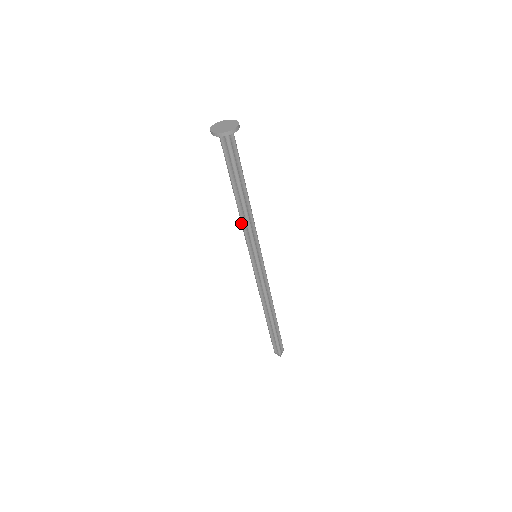
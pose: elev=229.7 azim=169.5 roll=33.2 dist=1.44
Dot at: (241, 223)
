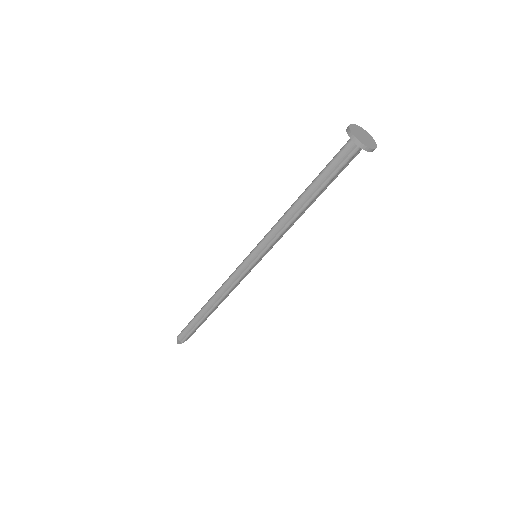
Dot at: (278, 222)
